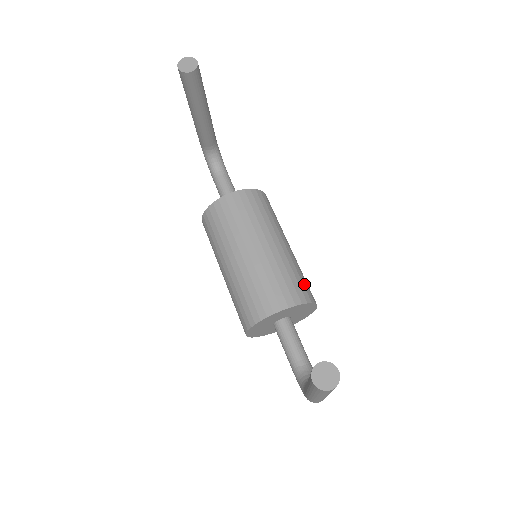
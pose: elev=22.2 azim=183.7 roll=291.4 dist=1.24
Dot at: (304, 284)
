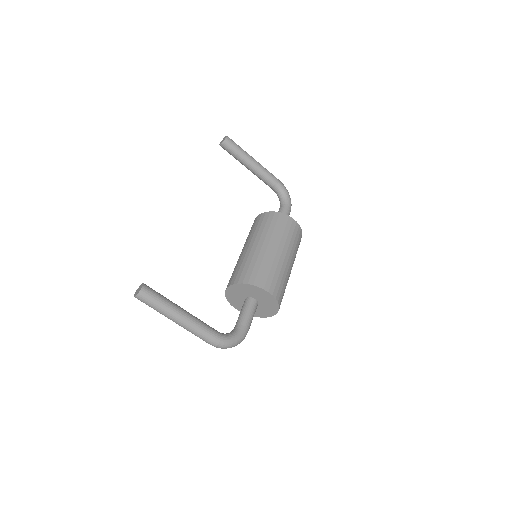
Dot at: (259, 273)
